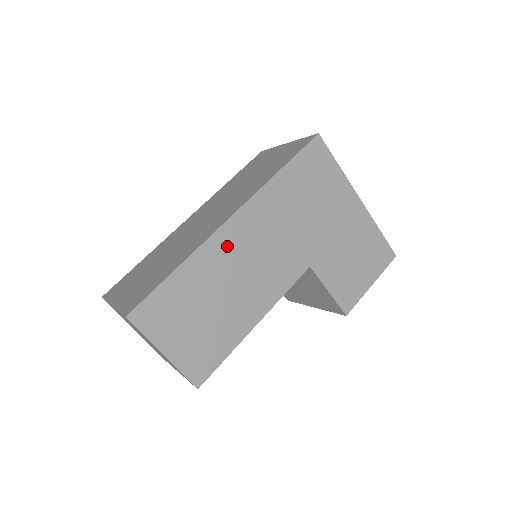
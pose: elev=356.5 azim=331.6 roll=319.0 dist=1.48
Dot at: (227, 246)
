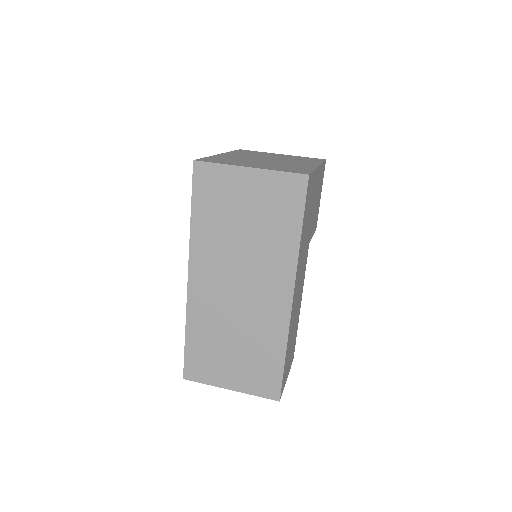
Dot at: (293, 310)
